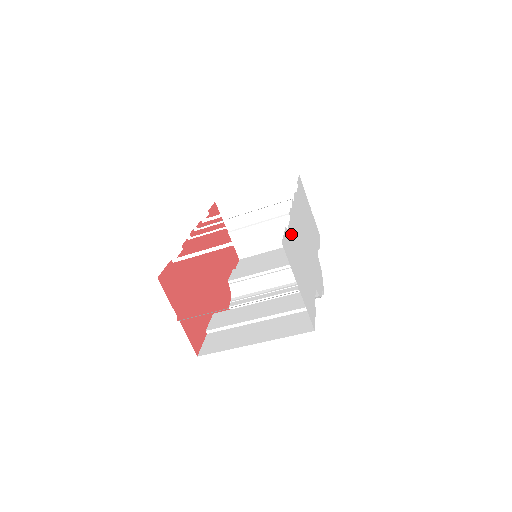
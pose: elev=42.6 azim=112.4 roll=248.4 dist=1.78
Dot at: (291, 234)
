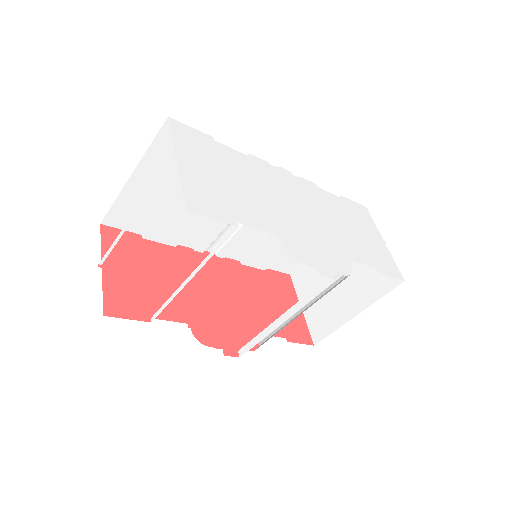
Dot at: (228, 154)
